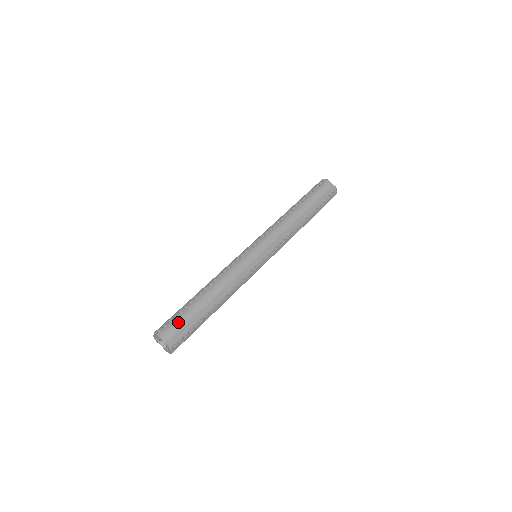
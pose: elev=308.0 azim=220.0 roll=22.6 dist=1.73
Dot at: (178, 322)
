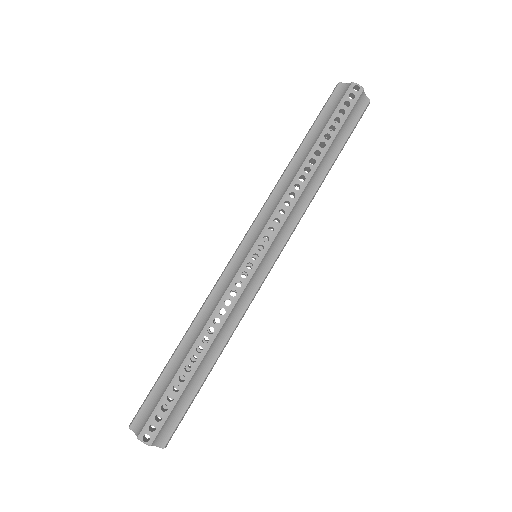
Dot at: (170, 415)
